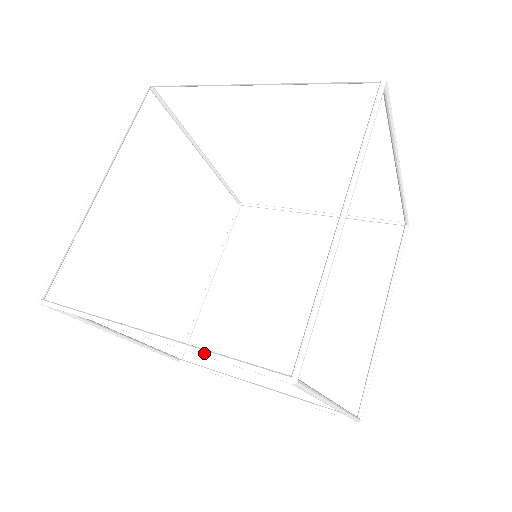
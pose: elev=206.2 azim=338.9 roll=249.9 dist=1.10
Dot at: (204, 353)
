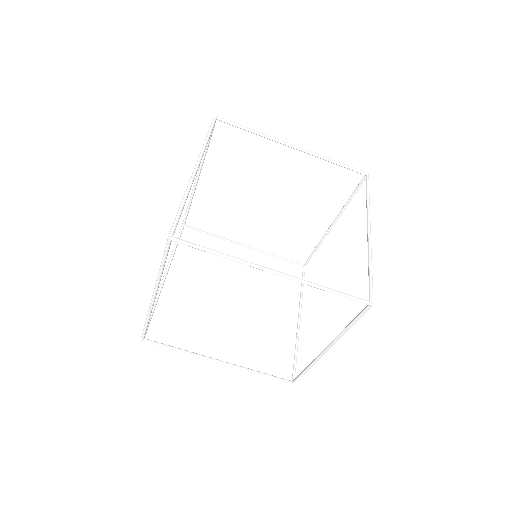
Dot at: (159, 272)
